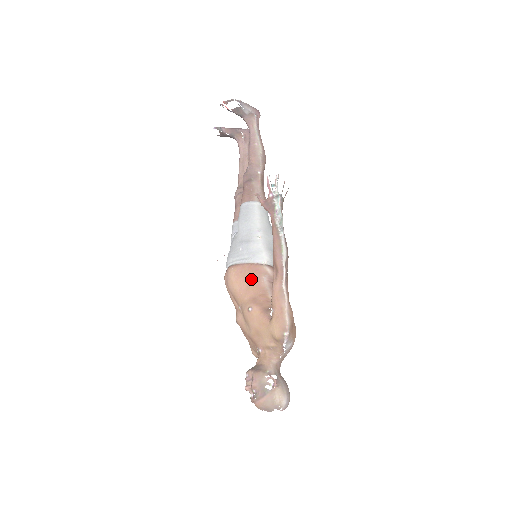
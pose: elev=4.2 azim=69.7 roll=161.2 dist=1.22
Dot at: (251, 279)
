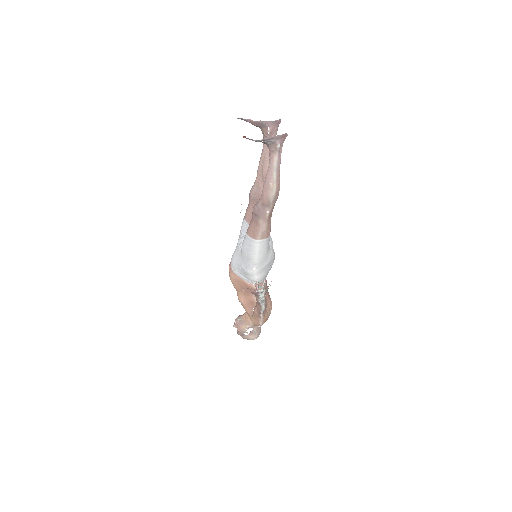
Dot at: (244, 289)
